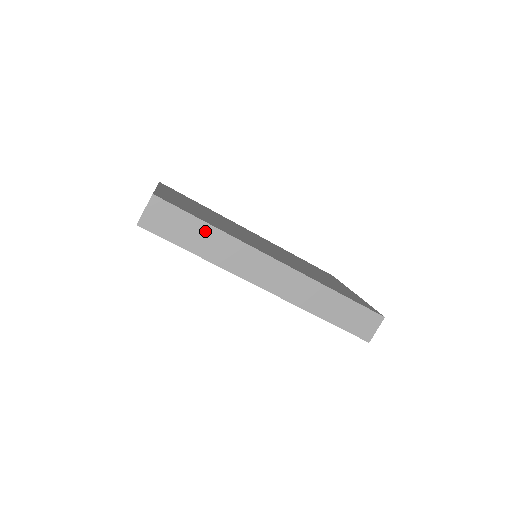
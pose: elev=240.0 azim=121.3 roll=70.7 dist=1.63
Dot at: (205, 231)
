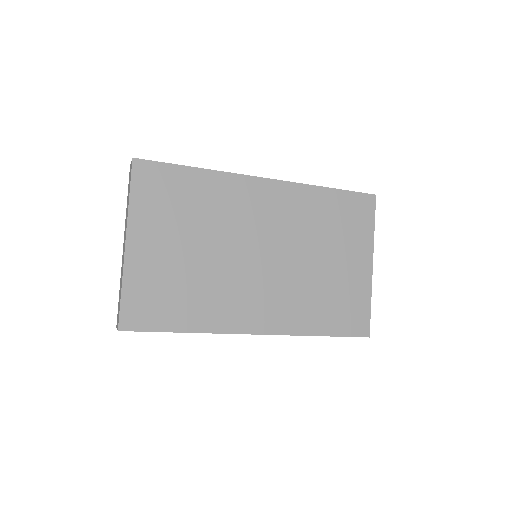
Dot at: occluded
